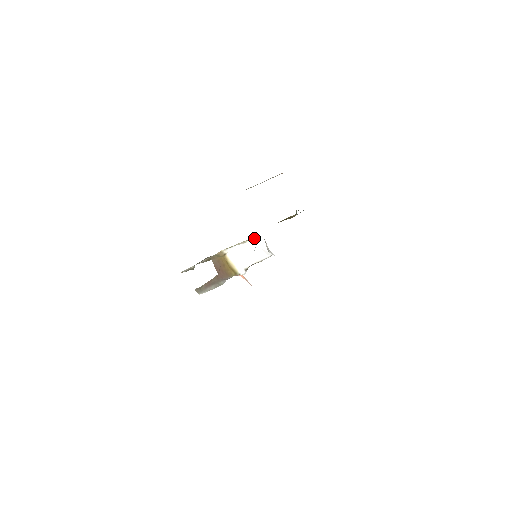
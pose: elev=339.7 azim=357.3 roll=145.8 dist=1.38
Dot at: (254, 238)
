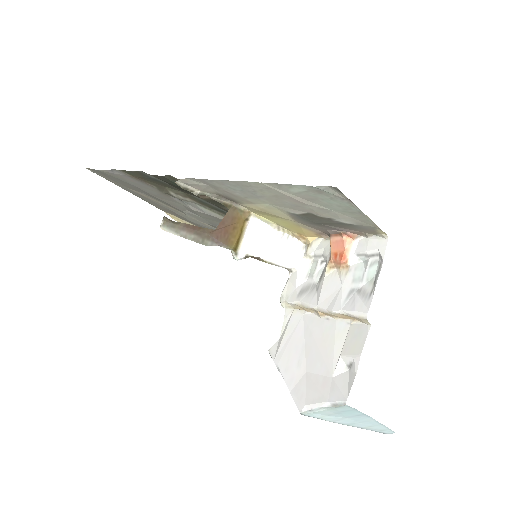
Dot at: (290, 236)
